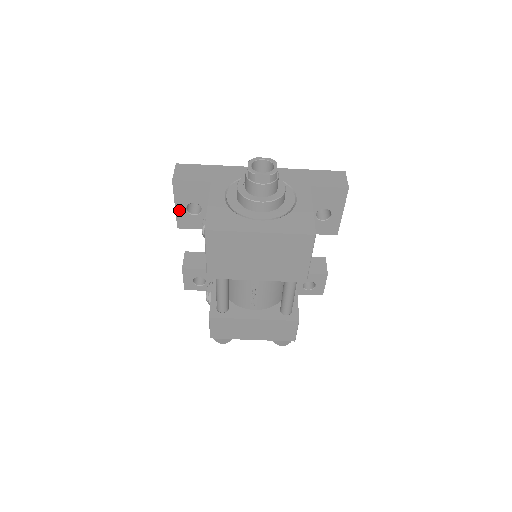
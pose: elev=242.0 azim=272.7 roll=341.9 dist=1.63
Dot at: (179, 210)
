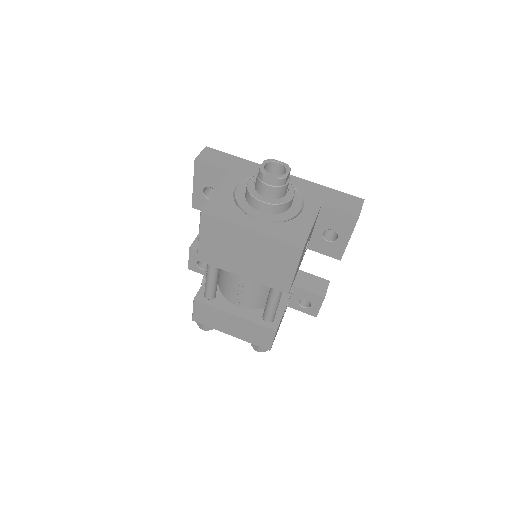
Dot at: (196, 190)
